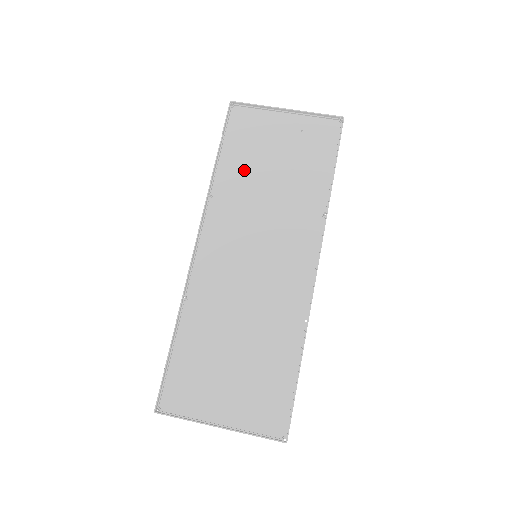
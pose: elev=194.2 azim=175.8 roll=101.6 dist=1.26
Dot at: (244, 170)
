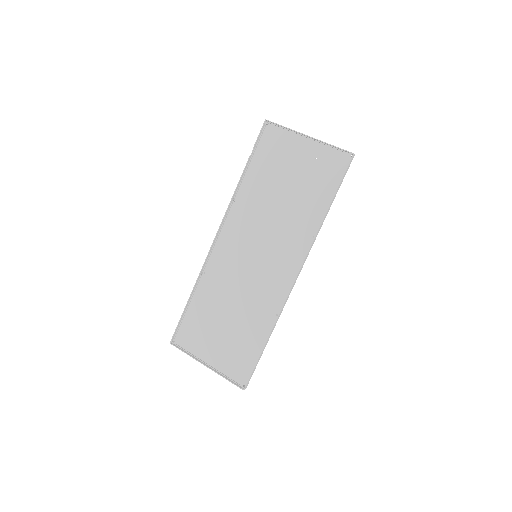
Dot at: (263, 183)
